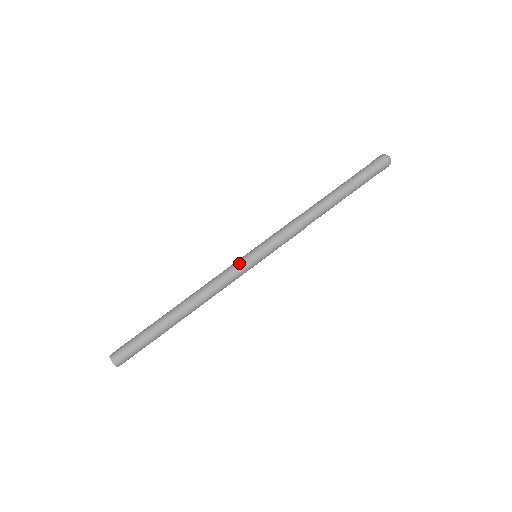
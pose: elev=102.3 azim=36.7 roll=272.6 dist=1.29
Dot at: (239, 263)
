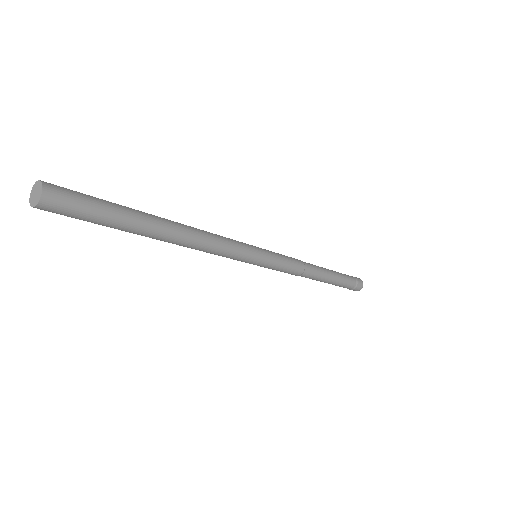
Dot at: occluded
